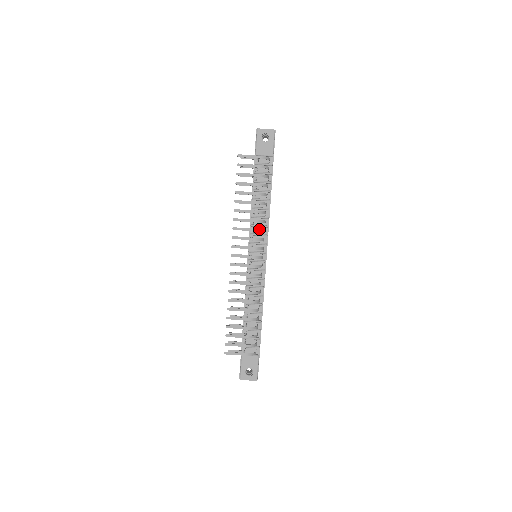
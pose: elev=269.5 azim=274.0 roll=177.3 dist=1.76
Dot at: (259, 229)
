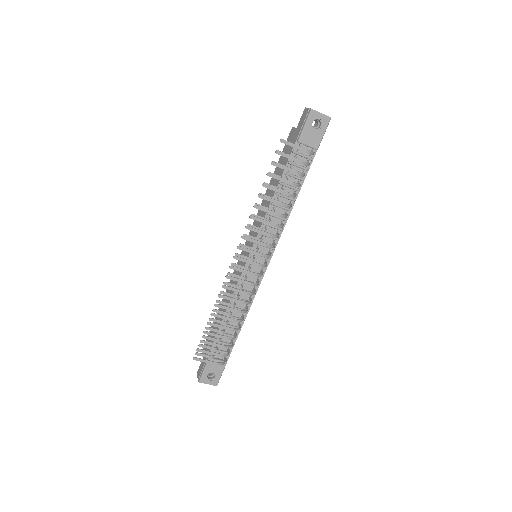
Dot at: (275, 235)
